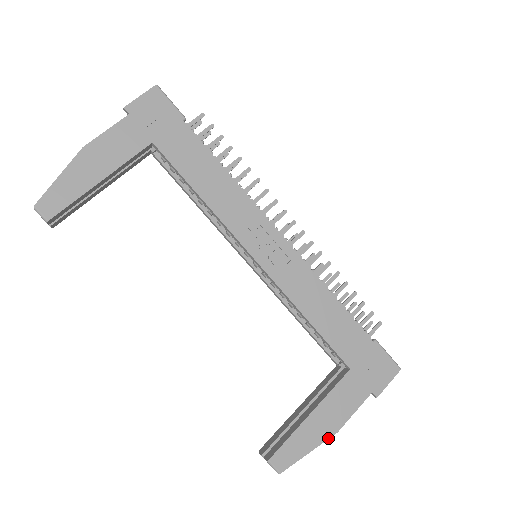
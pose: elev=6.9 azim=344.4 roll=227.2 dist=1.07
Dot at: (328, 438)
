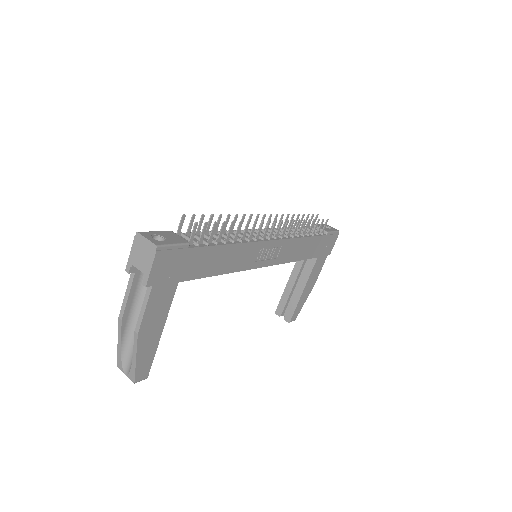
Dot at: (311, 290)
